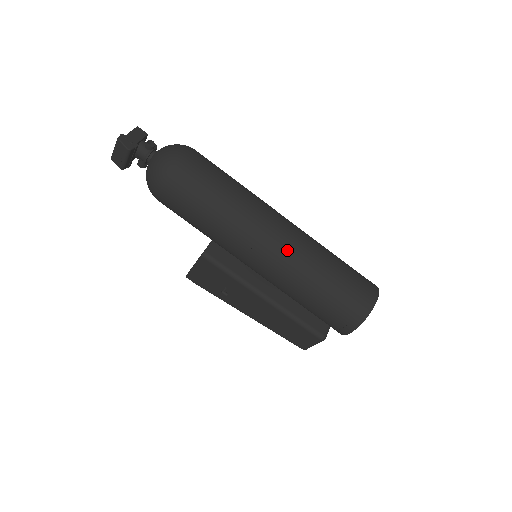
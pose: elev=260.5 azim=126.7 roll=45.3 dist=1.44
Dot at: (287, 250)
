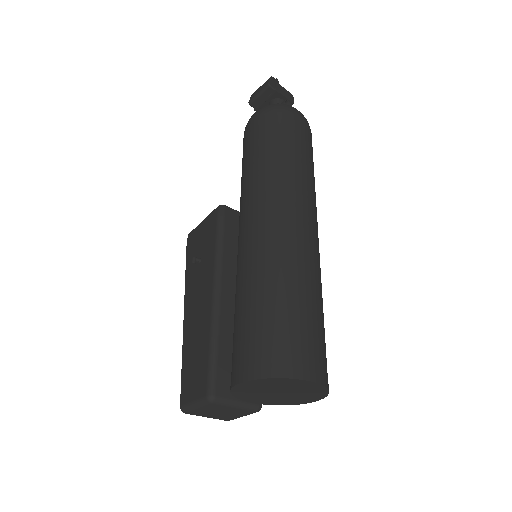
Dot at: (285, 233)
